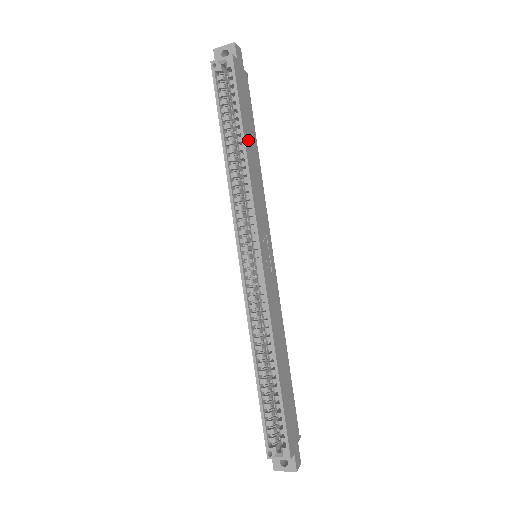
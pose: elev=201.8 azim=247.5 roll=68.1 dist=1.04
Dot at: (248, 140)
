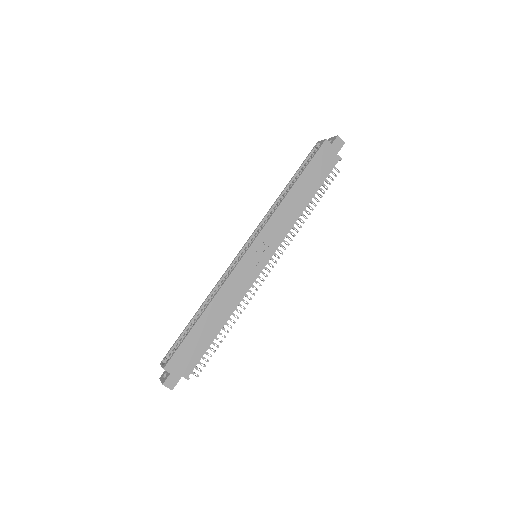
Dot at: (300, 188)
